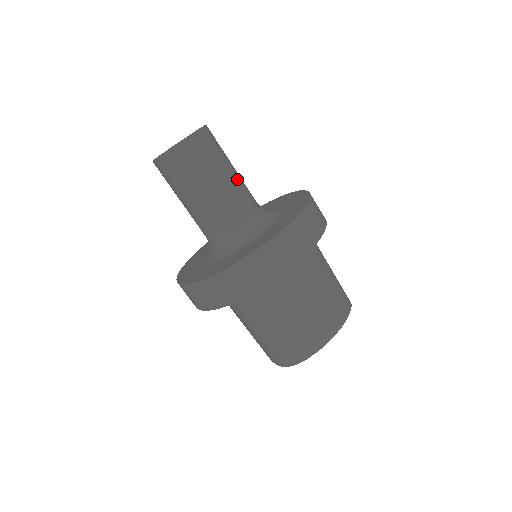
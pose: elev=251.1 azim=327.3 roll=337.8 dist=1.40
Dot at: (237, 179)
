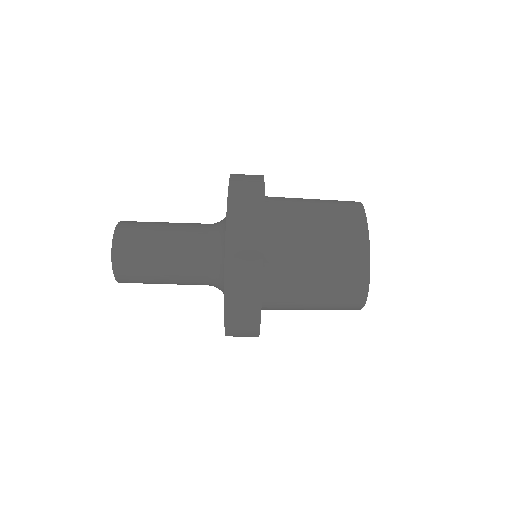
Dot at: (176, 228)
